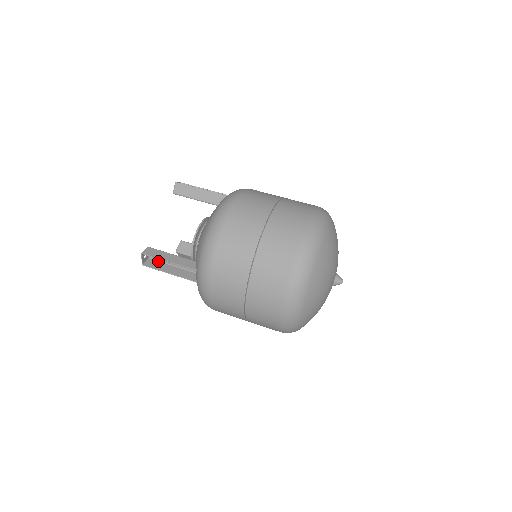
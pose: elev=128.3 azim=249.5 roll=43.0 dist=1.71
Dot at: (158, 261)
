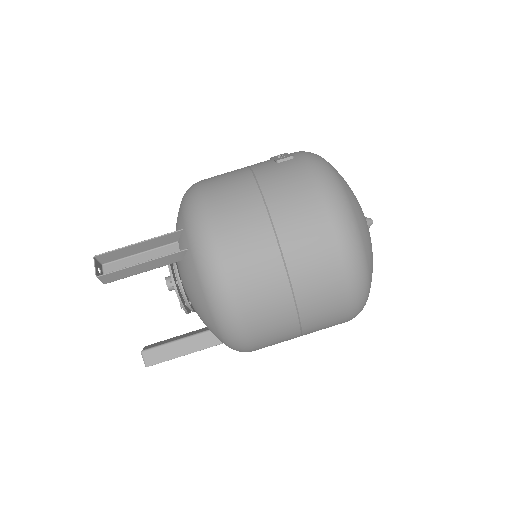
Dot at: occluded
